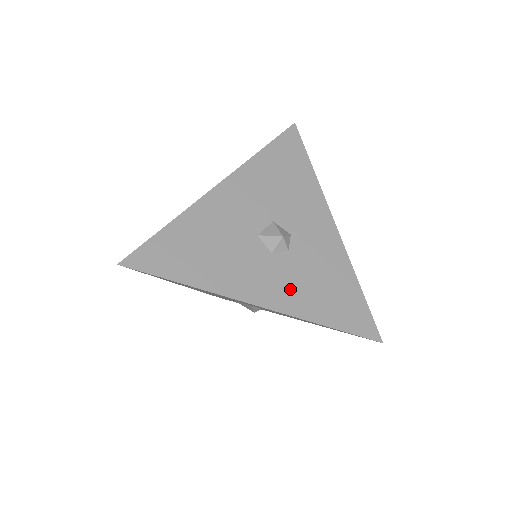
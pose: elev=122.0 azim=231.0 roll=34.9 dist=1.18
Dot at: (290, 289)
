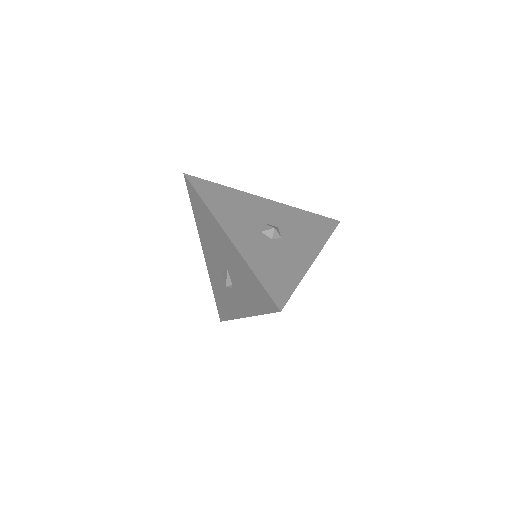
Dot at: (253, 247)
